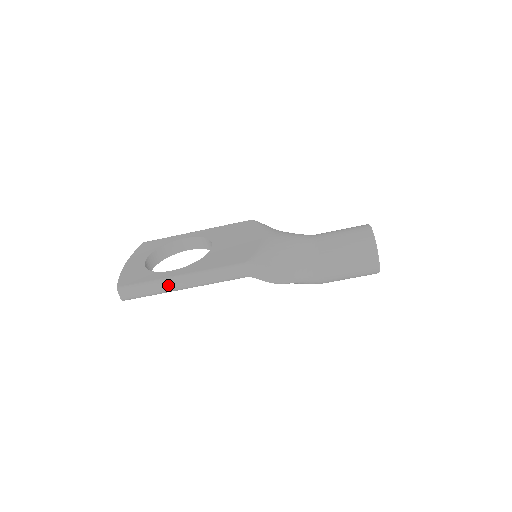
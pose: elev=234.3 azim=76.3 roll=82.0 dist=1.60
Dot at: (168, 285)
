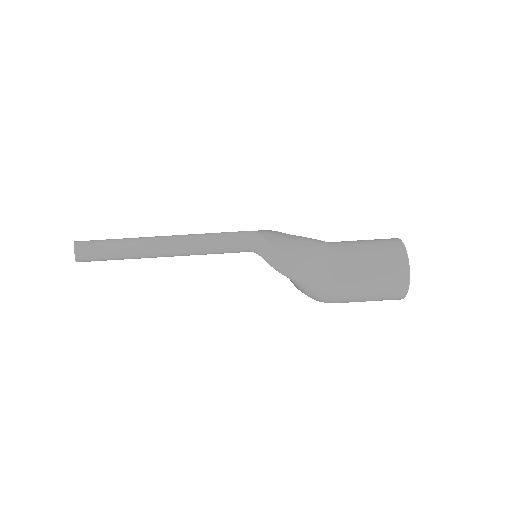
Dot at: (143, 244)
